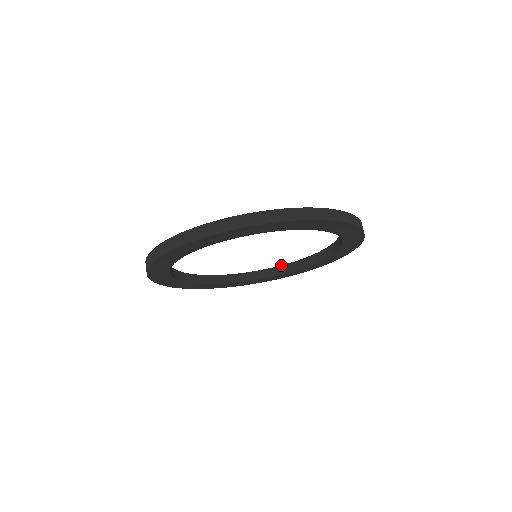
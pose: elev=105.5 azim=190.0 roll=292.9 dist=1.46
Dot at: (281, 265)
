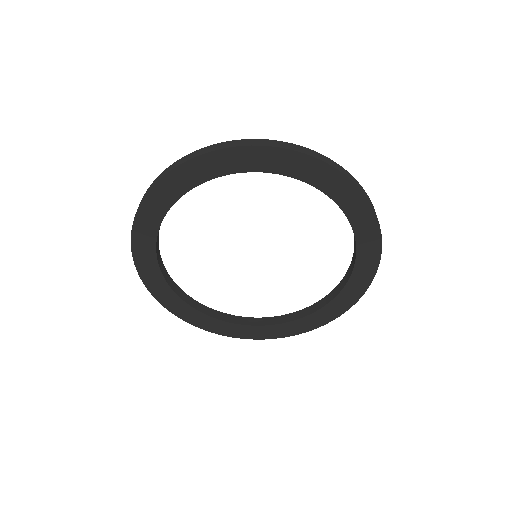
Dot at: occluded
